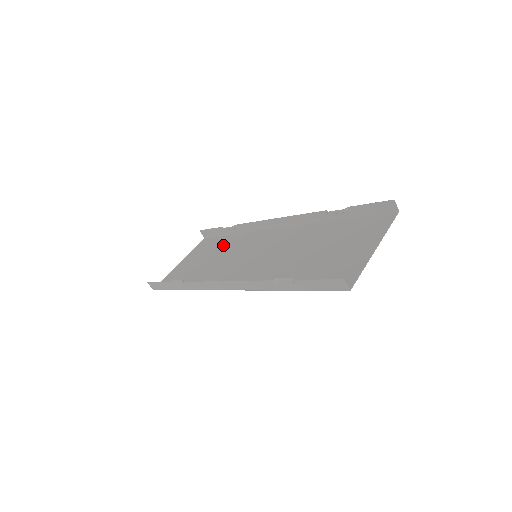
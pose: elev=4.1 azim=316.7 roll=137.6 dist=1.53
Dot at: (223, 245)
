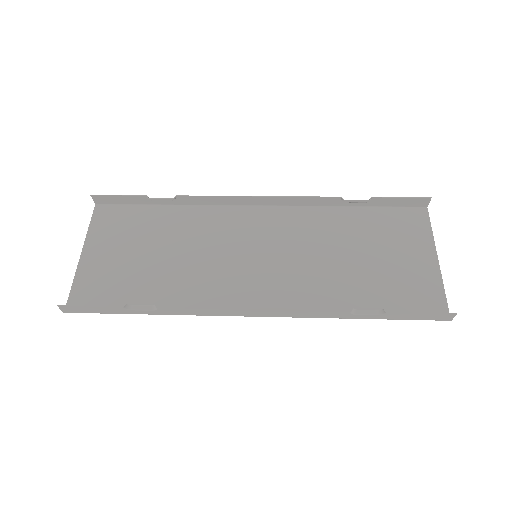
Dot at: (161, 226)
